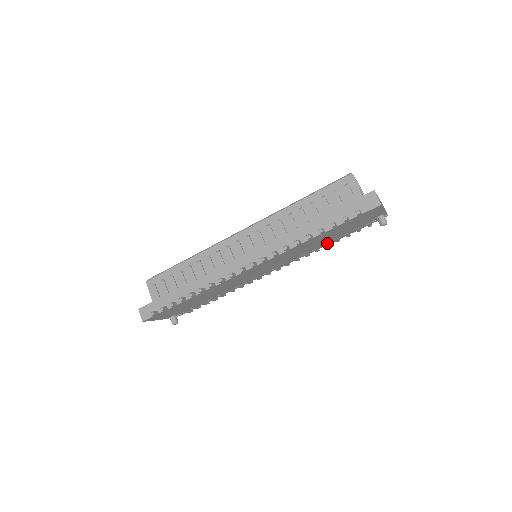
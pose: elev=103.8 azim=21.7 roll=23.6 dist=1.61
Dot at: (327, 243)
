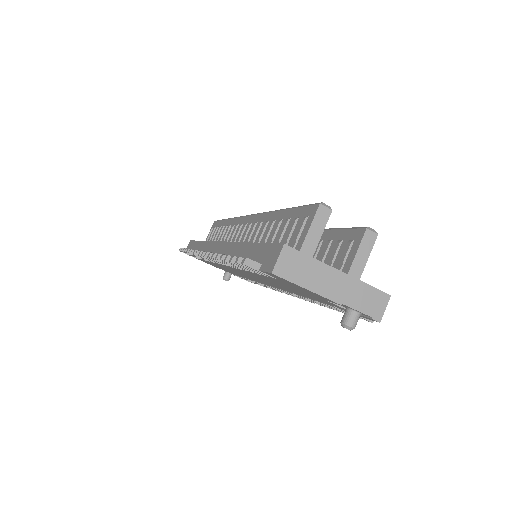
Dot at: occluded
